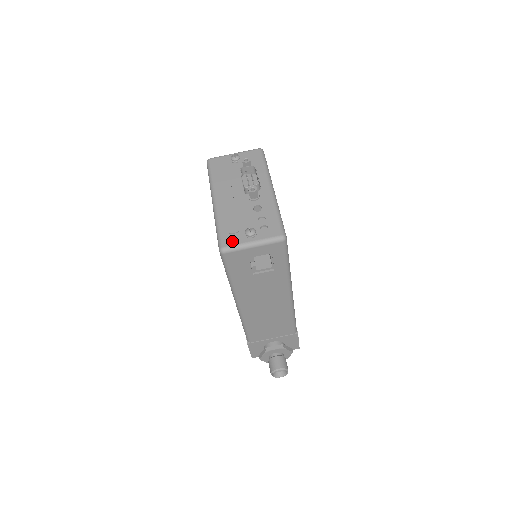
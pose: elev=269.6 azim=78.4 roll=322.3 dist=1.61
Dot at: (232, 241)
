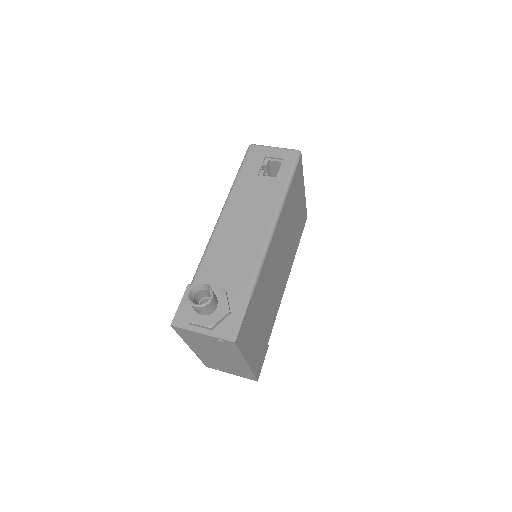
Dot at: occluded
